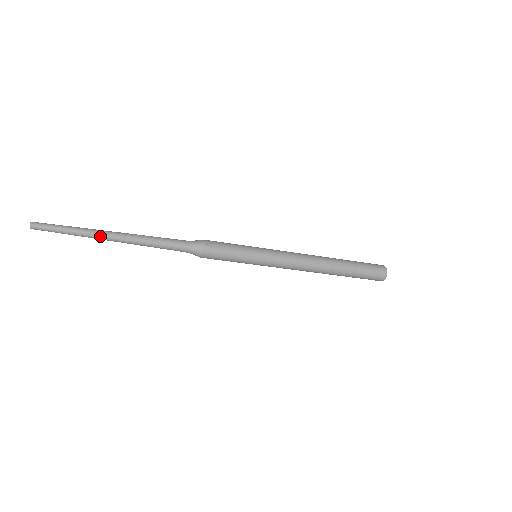
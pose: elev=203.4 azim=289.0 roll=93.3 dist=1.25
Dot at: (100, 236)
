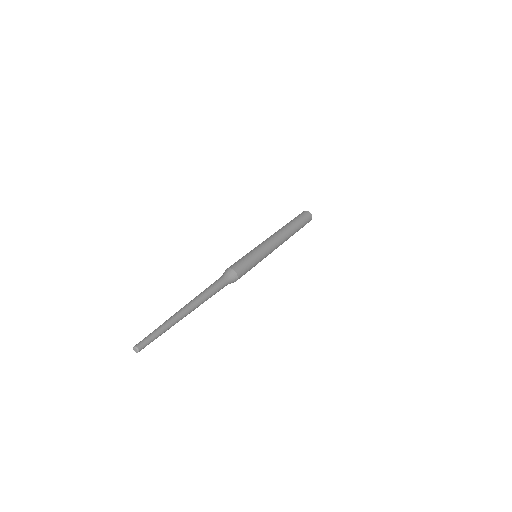
Dot at: (179, 320)
